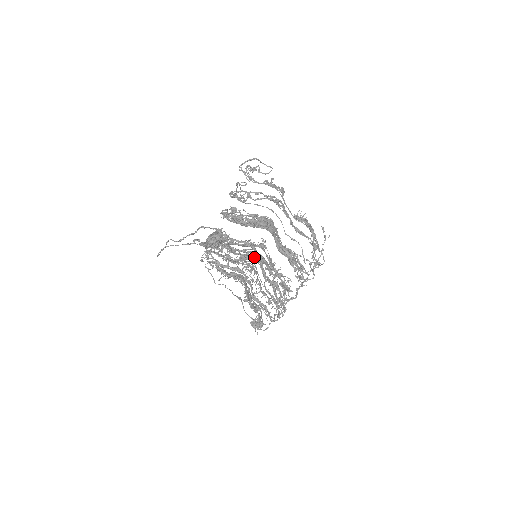
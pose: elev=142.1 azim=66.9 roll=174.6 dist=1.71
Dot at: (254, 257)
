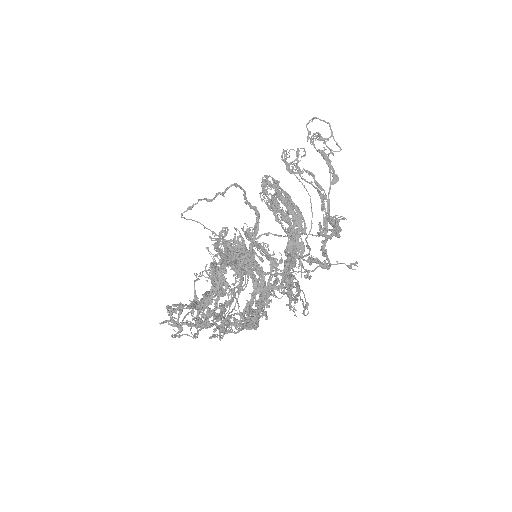
Dot at: occluded
